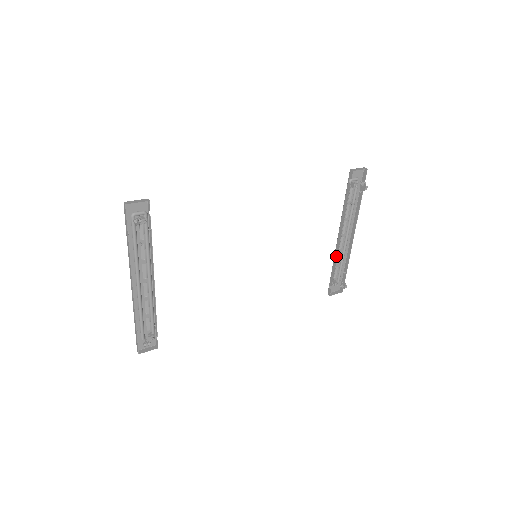
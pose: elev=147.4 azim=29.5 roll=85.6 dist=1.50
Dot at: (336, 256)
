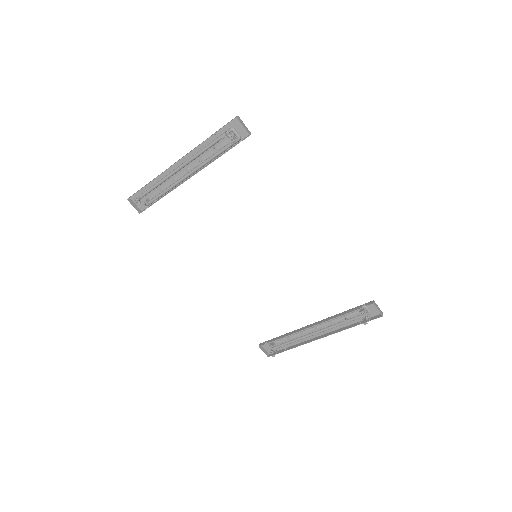
Dot at: (295, 332)
